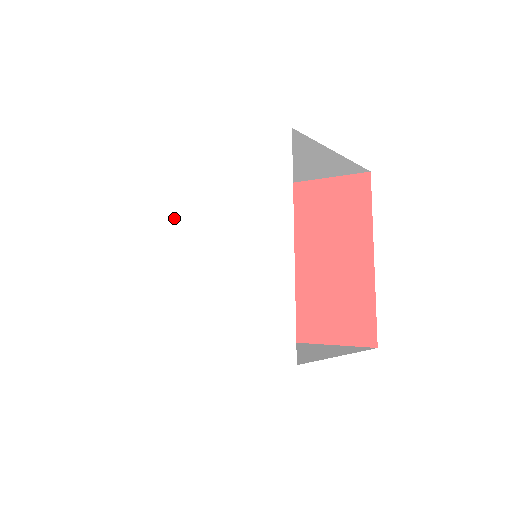
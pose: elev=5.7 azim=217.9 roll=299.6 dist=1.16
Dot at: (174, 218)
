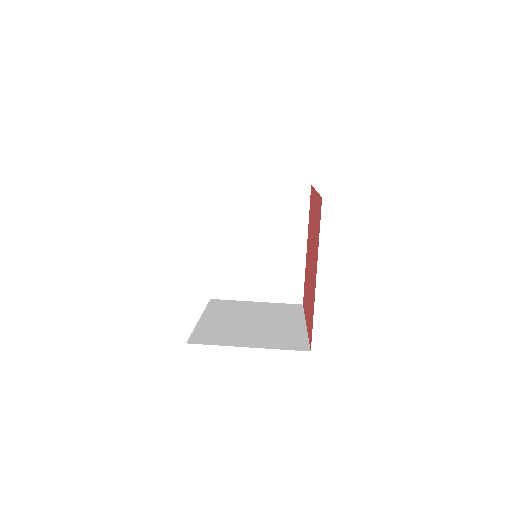
Dot at: occluded
